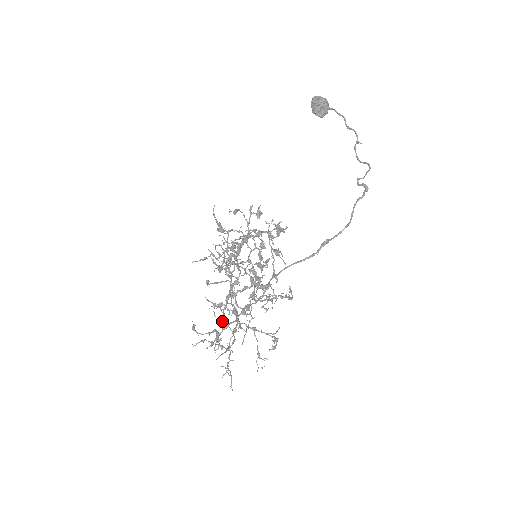
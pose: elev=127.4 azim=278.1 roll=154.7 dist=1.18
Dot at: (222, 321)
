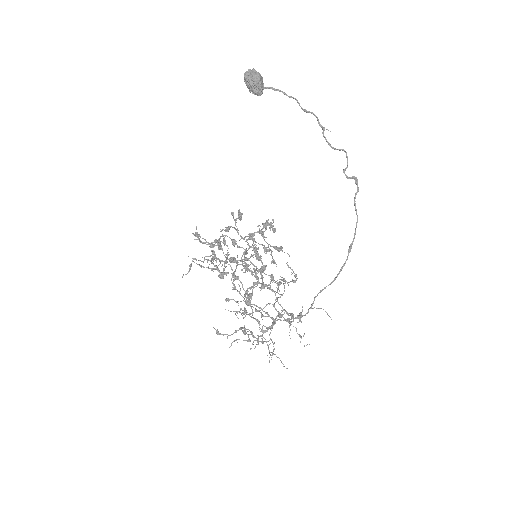
Dot at: occluded
